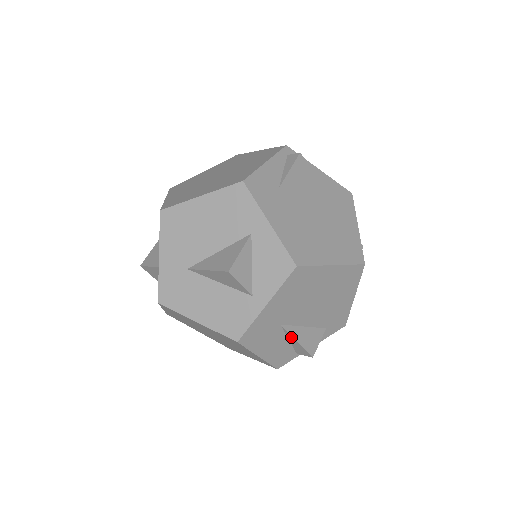
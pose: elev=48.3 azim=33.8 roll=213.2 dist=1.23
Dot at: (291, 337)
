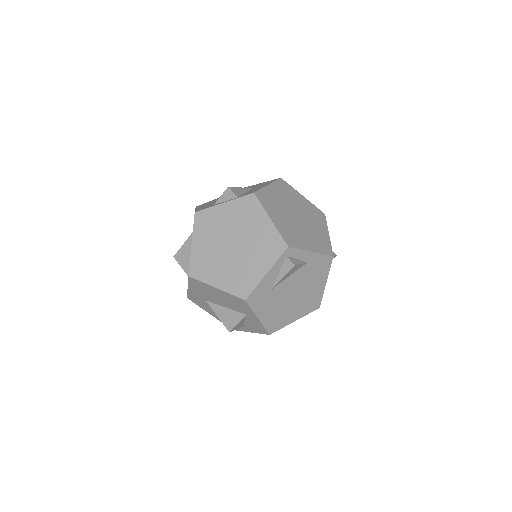
Dot at: occluded
